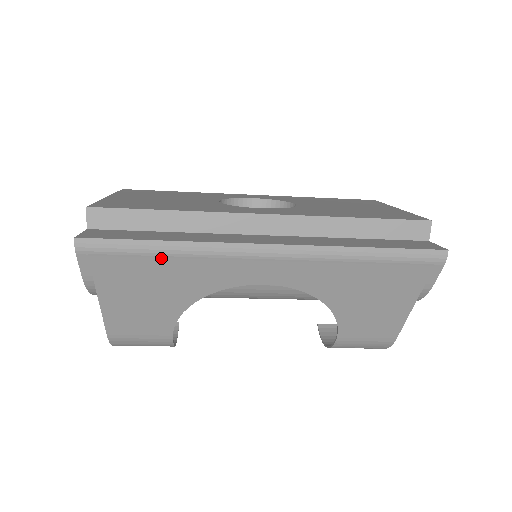
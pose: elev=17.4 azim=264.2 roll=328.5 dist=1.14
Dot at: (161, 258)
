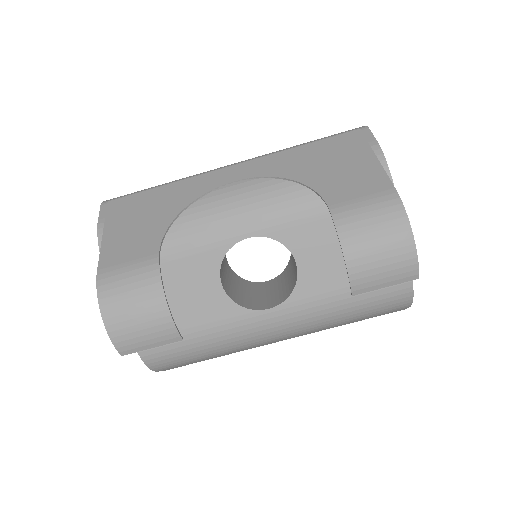
Dot at: (156, 188)
